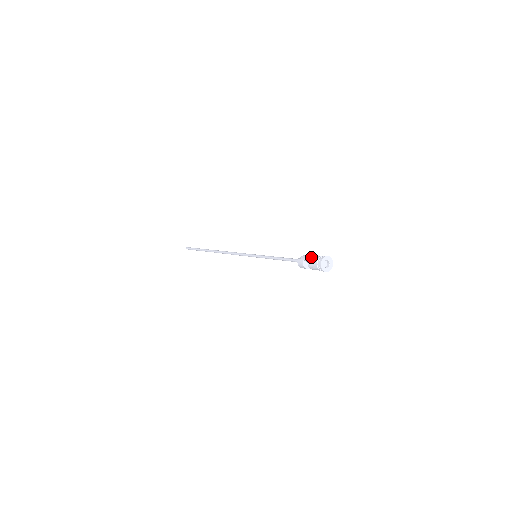
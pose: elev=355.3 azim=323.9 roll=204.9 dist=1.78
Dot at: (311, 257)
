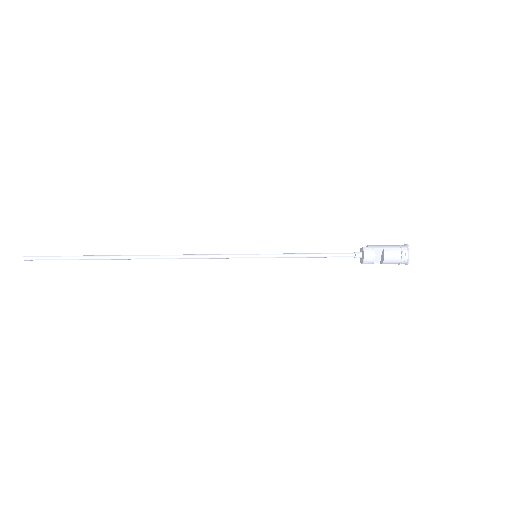
Dot at: (385, 245)
